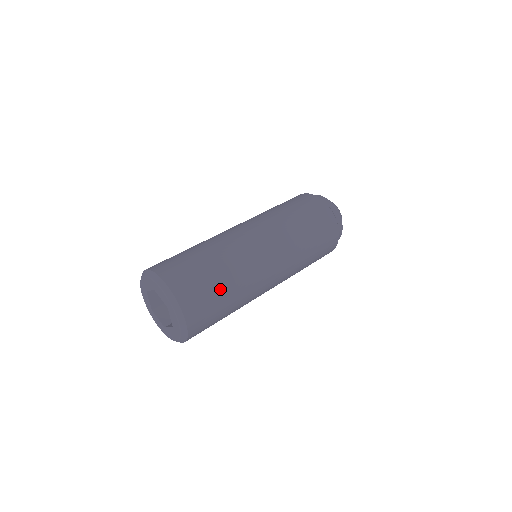
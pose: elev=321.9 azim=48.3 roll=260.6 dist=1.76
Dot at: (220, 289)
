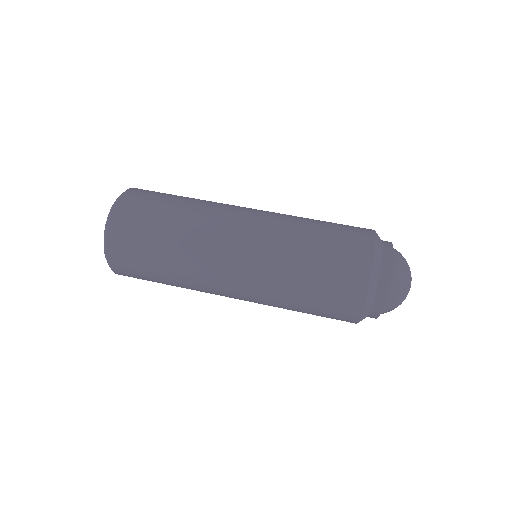
Dot at: (155, 258)
